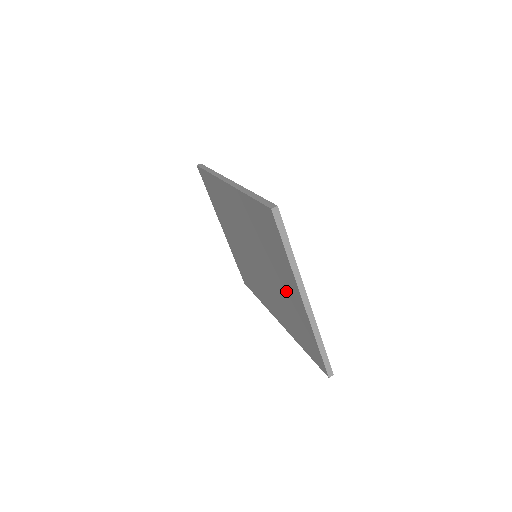
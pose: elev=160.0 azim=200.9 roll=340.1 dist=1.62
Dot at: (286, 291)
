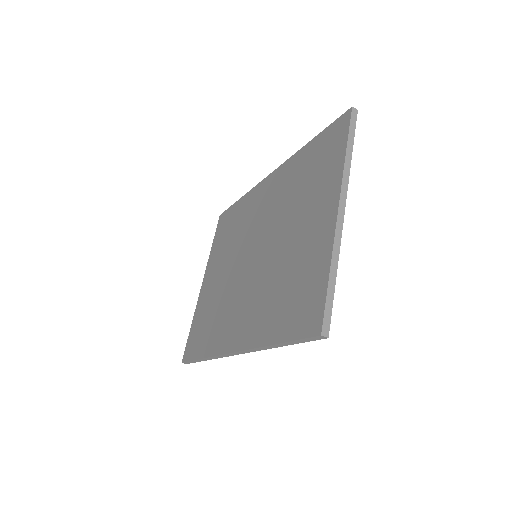
Dot at: (303, 234)
